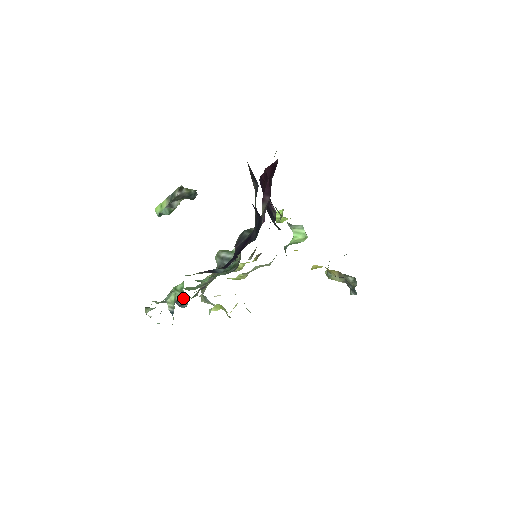
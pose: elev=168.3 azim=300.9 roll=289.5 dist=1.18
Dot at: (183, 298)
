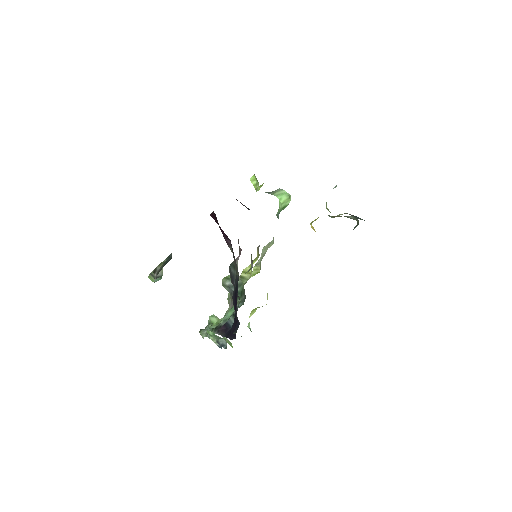
Dot at: (220, 339)
